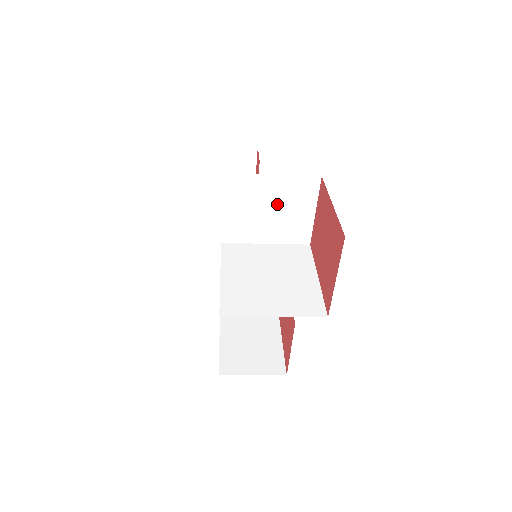
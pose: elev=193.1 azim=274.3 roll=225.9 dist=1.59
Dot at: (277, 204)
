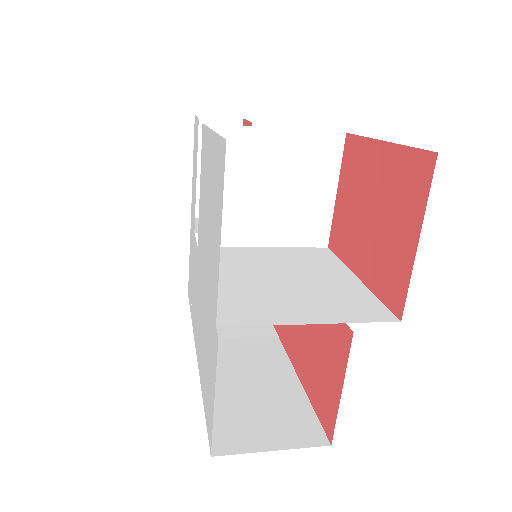
Dot at: (282, 178)
